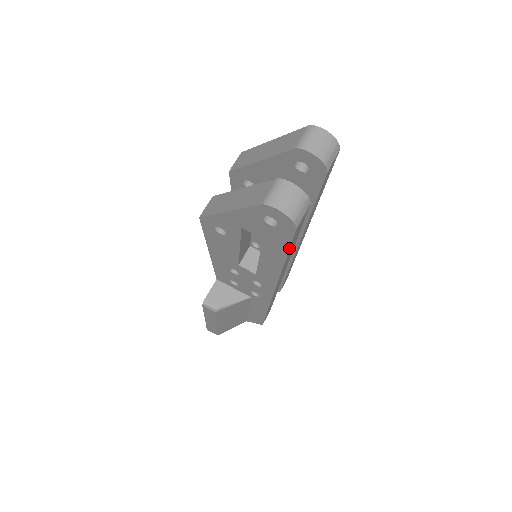
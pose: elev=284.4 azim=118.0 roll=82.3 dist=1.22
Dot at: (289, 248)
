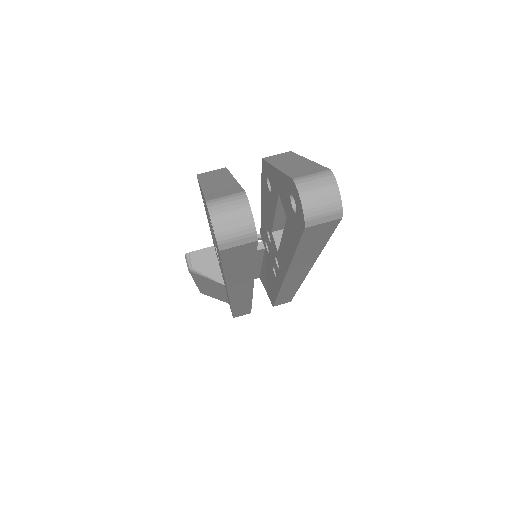
Dot at: (222, 265)
